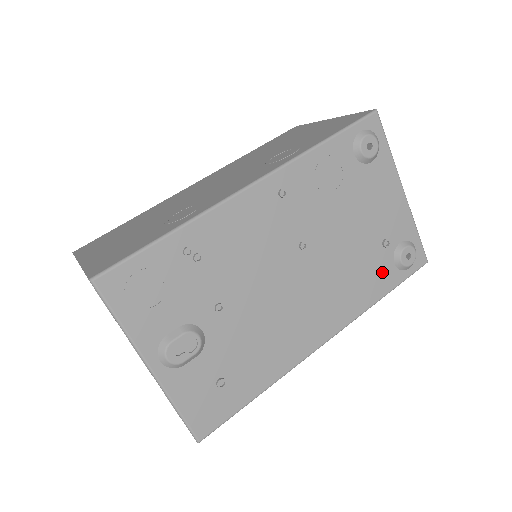
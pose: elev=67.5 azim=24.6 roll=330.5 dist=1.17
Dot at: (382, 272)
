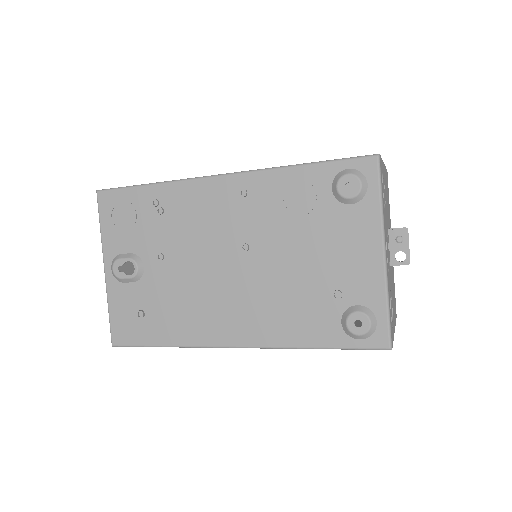
Dot at: (322, 322)
